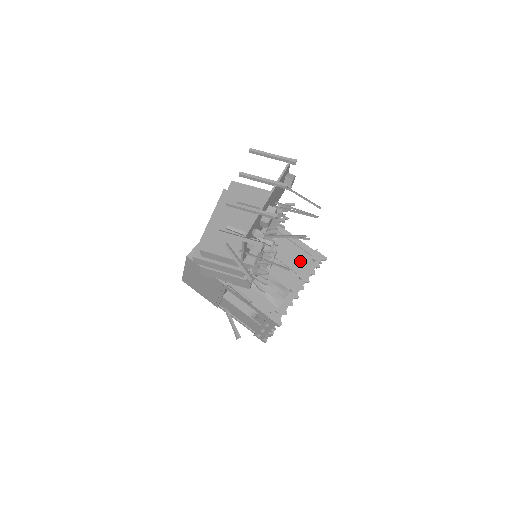
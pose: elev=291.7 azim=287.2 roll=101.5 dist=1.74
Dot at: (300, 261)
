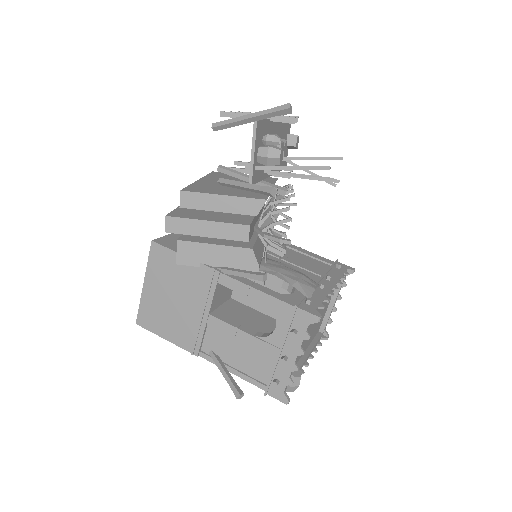
Dot at: (319, 268)
